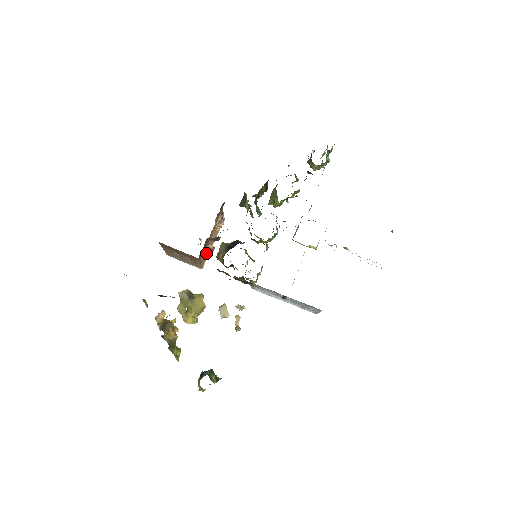
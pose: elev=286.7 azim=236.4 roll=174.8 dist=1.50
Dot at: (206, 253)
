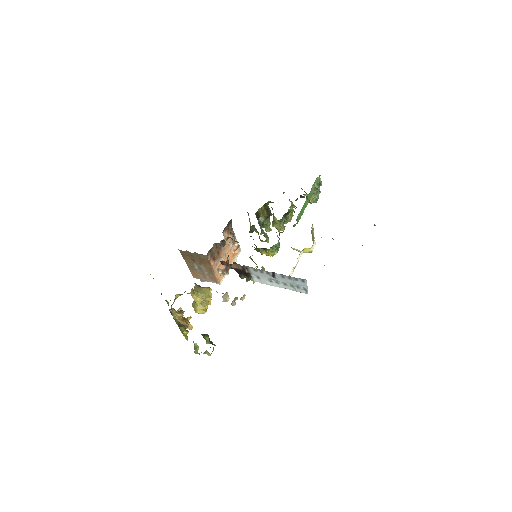
Dot at: (221, 267)
